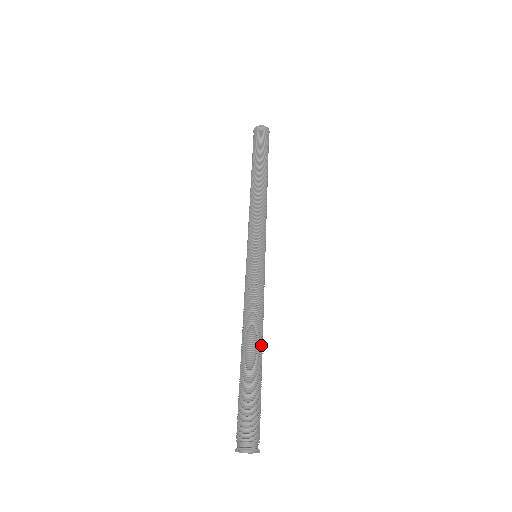
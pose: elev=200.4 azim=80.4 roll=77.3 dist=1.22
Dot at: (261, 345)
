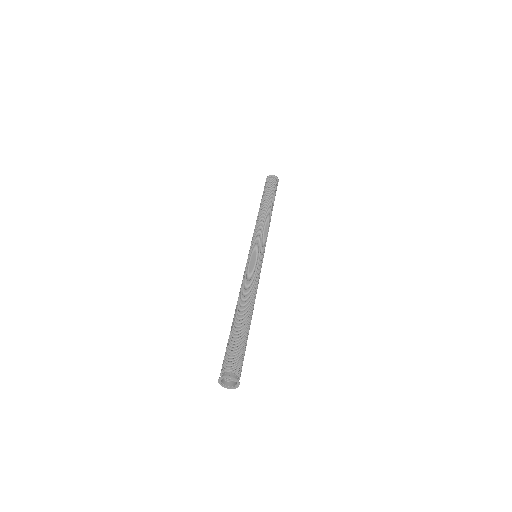
Dot at: (251, 311)
